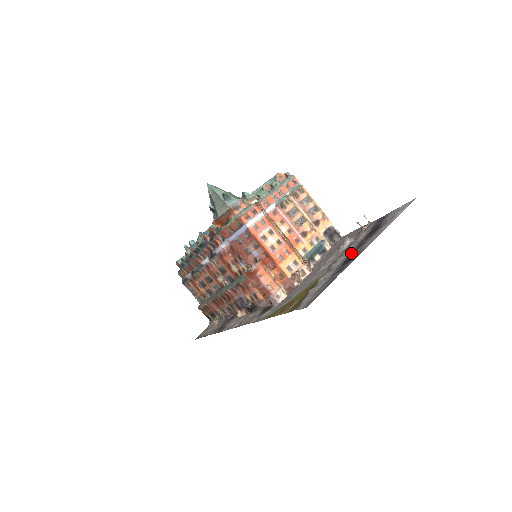
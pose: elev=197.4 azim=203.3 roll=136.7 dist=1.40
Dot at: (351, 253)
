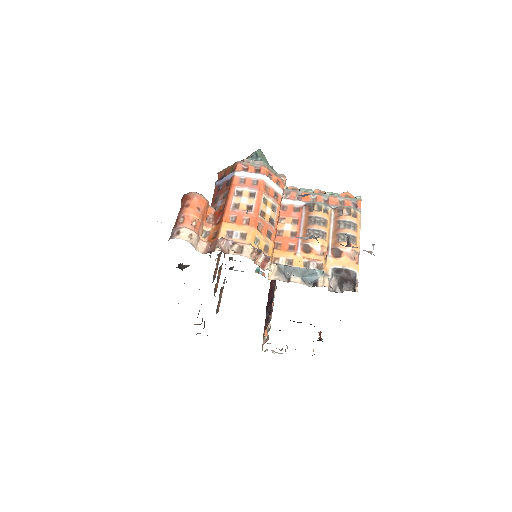
Dot at: occluded
